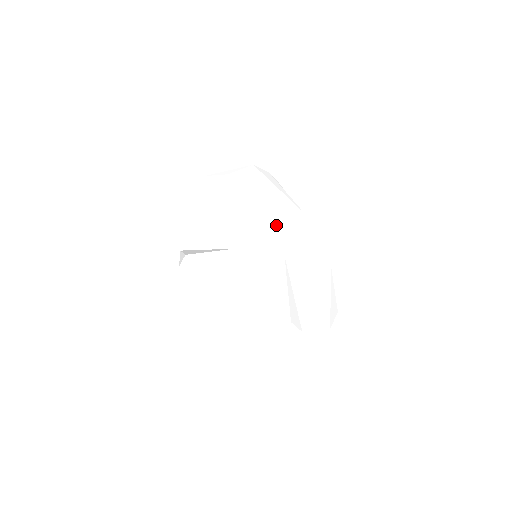
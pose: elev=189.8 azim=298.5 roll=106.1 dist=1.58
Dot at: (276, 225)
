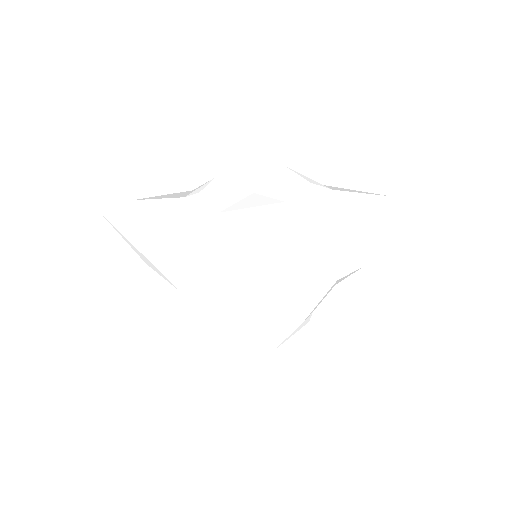
Dot at: occluded
